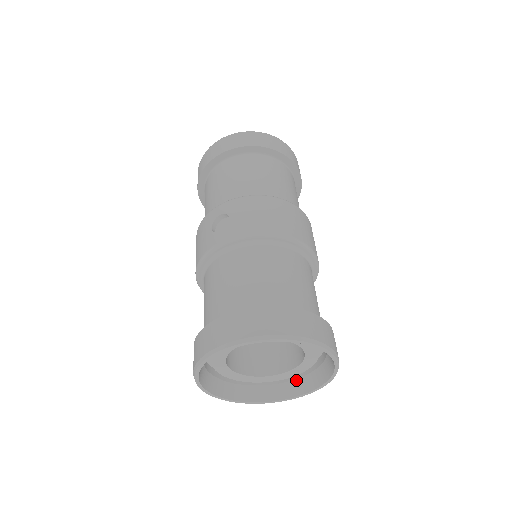
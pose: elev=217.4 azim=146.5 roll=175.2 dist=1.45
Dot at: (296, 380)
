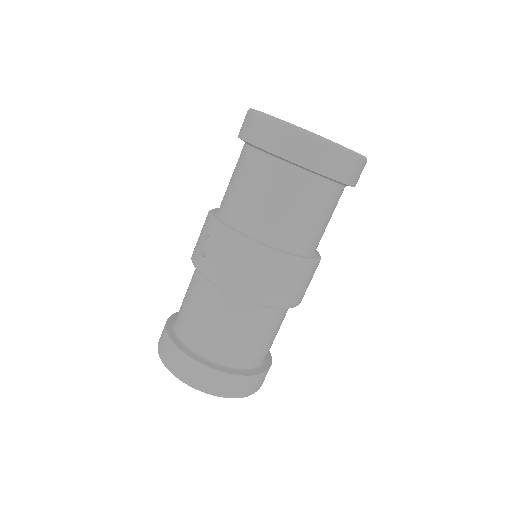
Dot at: occluded
